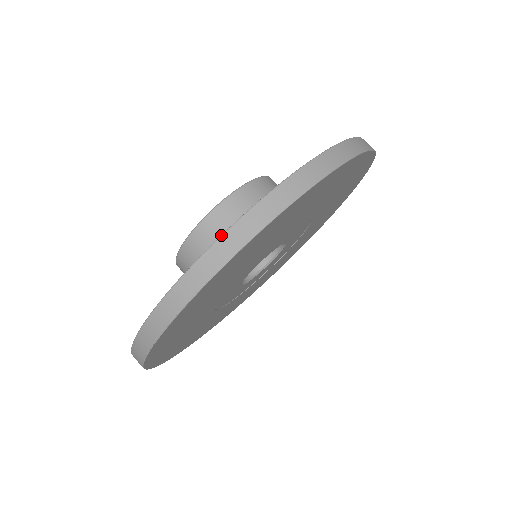
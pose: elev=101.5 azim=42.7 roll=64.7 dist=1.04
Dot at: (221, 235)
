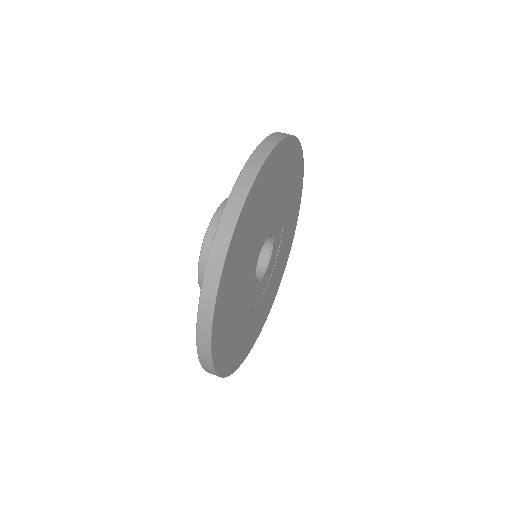
Dot at: (275, 132)
